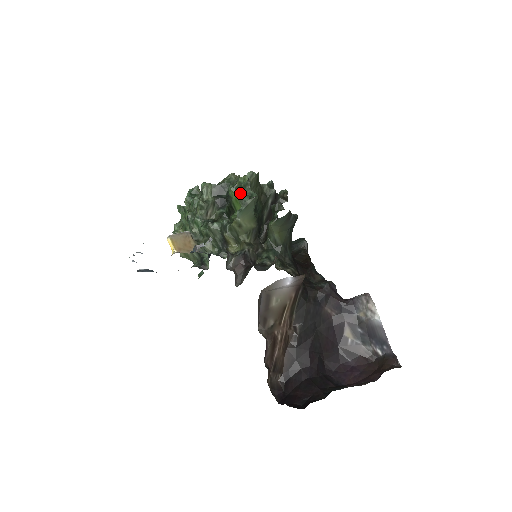
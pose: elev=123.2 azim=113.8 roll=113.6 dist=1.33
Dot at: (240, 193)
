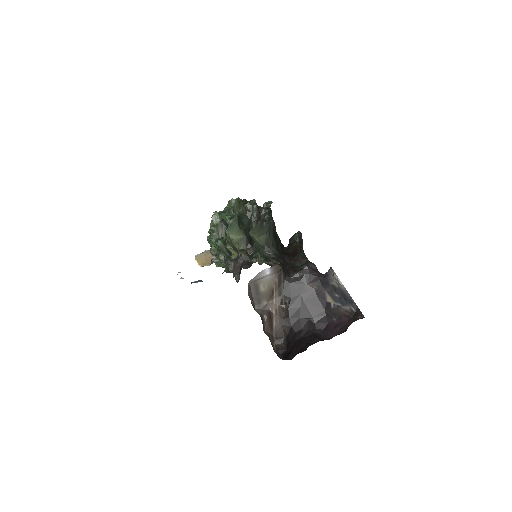
Dot at: (226, 217)
